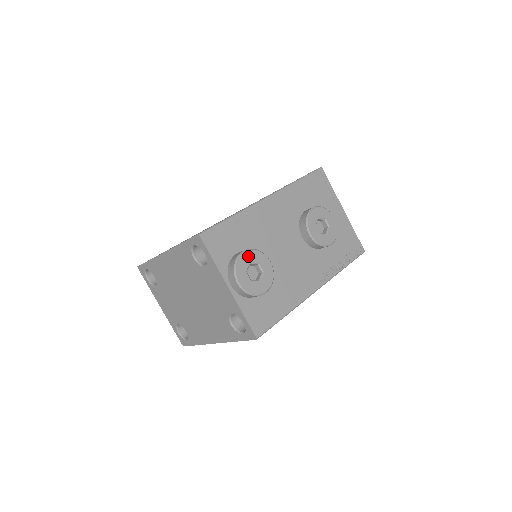
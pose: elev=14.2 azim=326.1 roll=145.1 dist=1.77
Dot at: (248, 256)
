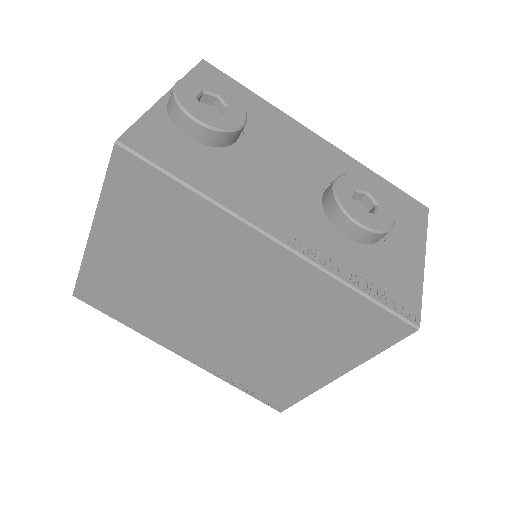
Dot at: (225, 92)
